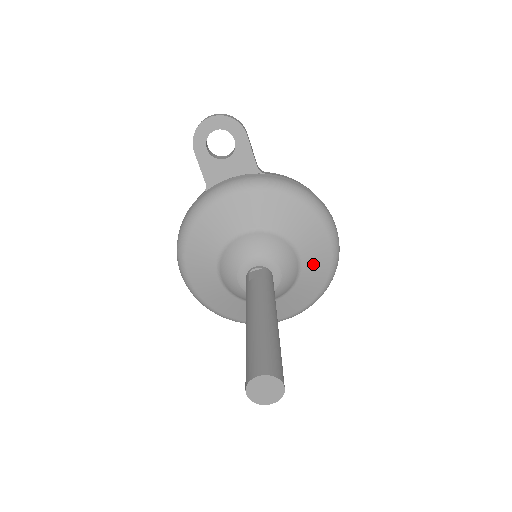
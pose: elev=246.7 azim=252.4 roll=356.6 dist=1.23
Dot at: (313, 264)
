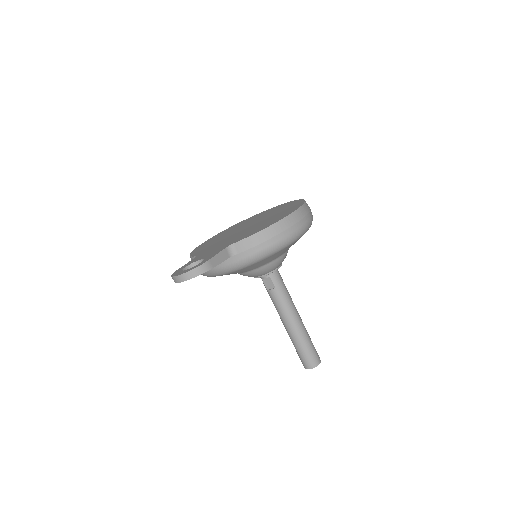
Dot at: occluded
